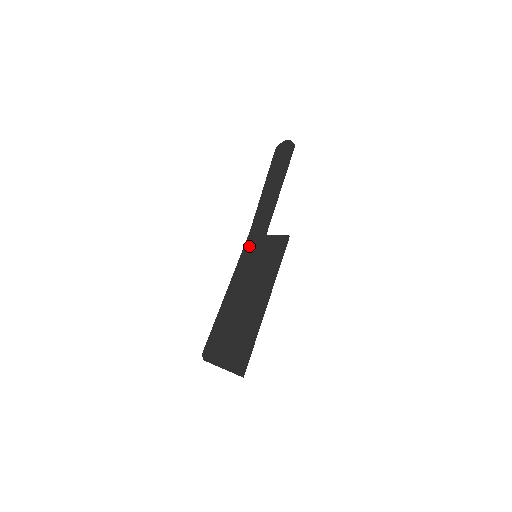
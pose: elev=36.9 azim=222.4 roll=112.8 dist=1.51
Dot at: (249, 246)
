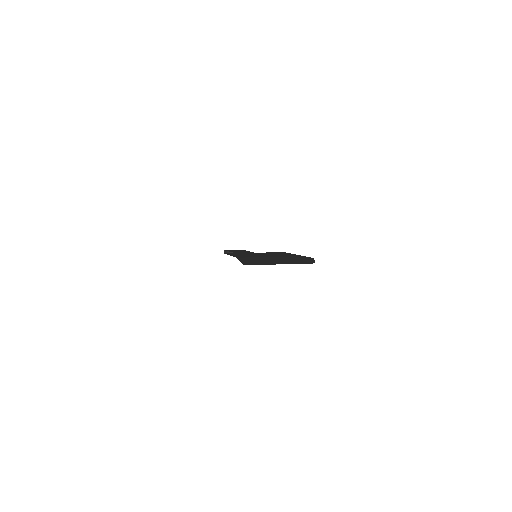
Dot at: (244, 253)
